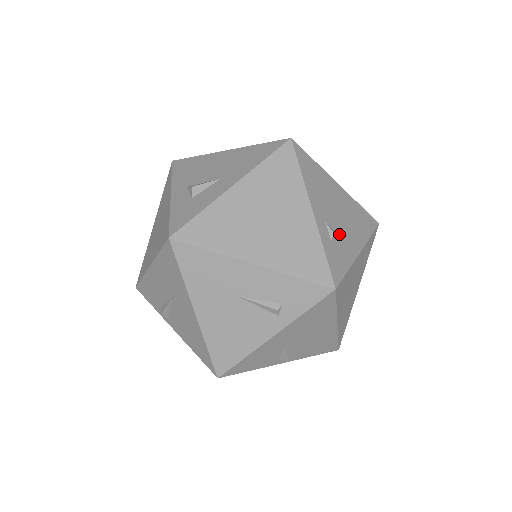
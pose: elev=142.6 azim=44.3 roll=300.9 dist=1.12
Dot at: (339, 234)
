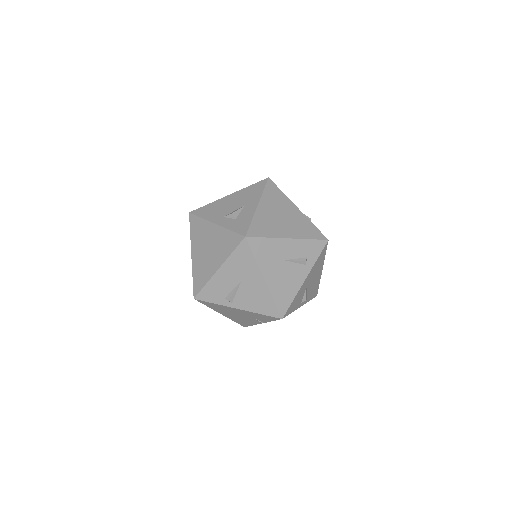
Dot at: occluded
